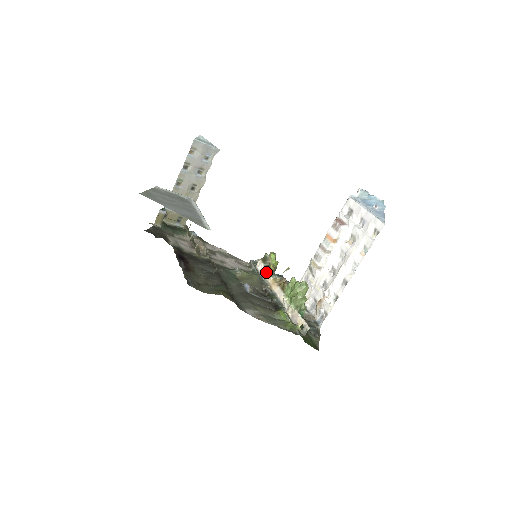
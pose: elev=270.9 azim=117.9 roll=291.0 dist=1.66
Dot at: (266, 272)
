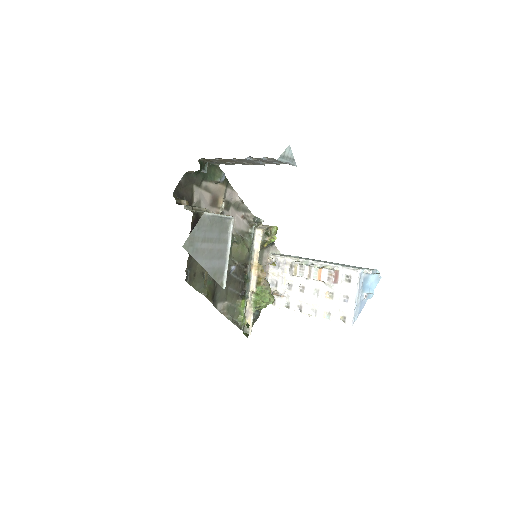
Dot at: (258, 250)
